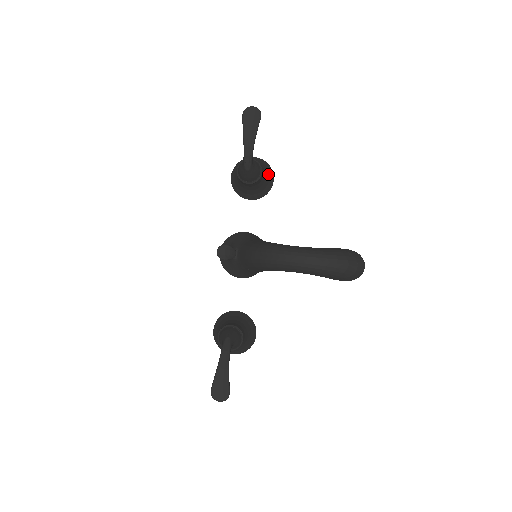
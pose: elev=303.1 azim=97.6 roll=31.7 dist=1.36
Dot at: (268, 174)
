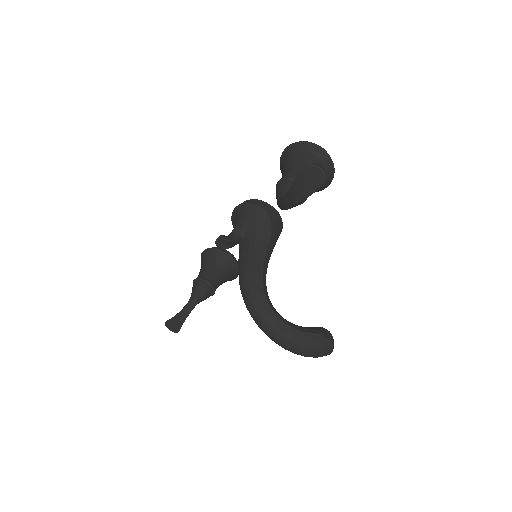
Dot at: occluded
